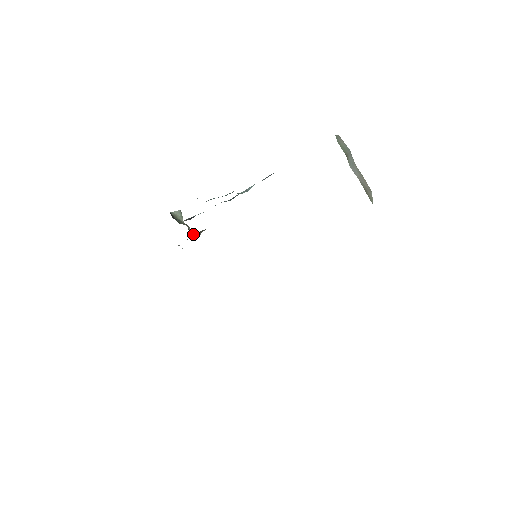
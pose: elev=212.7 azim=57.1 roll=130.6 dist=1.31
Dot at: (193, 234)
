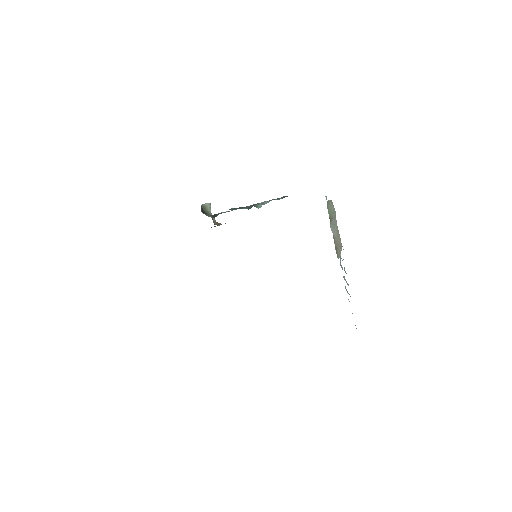
Dot at: (215, 224)
